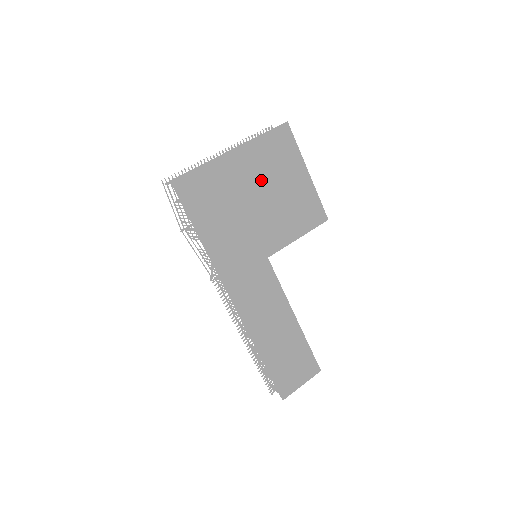
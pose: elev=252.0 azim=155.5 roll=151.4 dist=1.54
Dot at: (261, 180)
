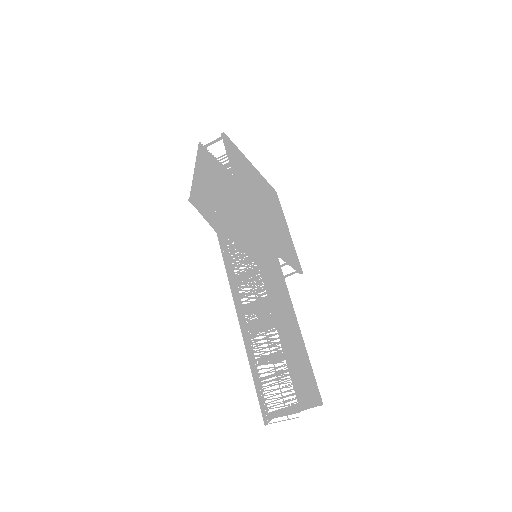
Dot at: (268, 200)
